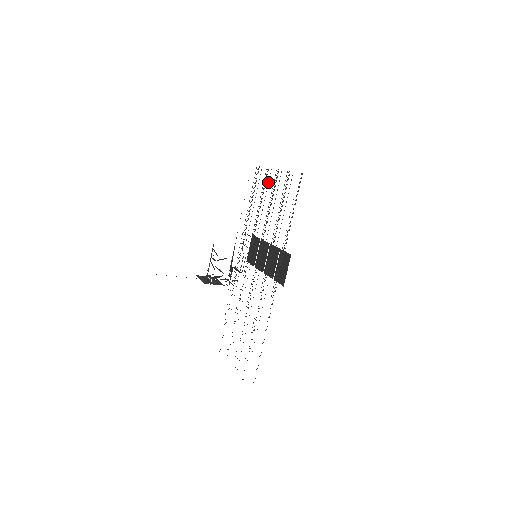
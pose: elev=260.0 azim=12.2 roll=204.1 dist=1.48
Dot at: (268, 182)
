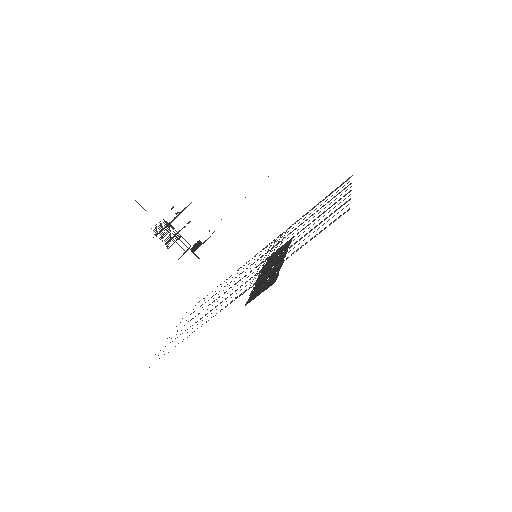
Dot at: occluded
